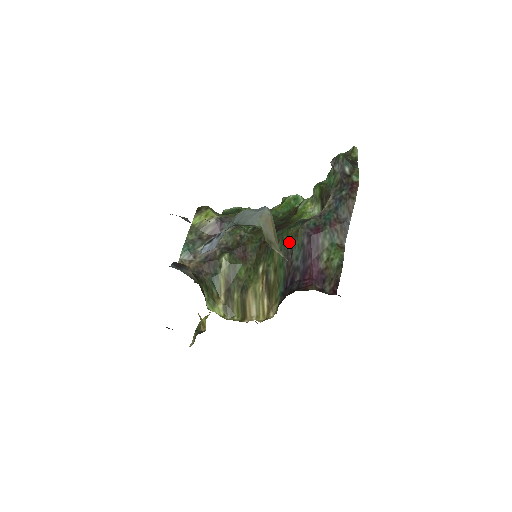
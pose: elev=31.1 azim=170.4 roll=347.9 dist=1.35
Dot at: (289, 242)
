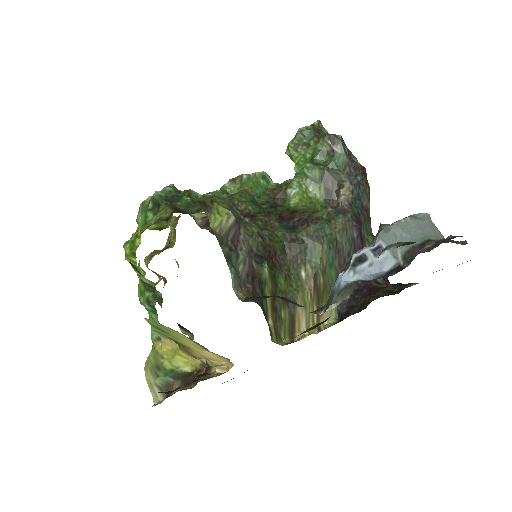
Dot at: (337, 238)
